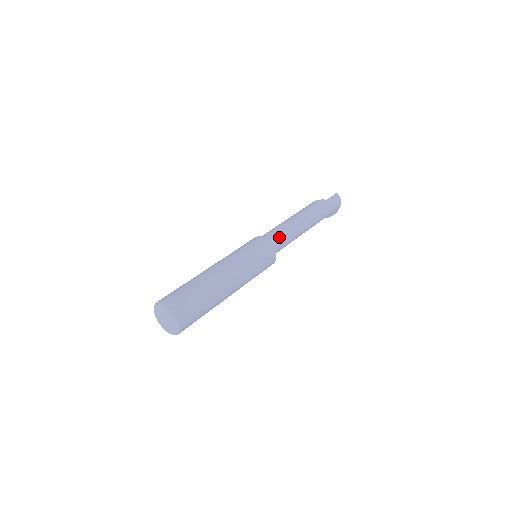
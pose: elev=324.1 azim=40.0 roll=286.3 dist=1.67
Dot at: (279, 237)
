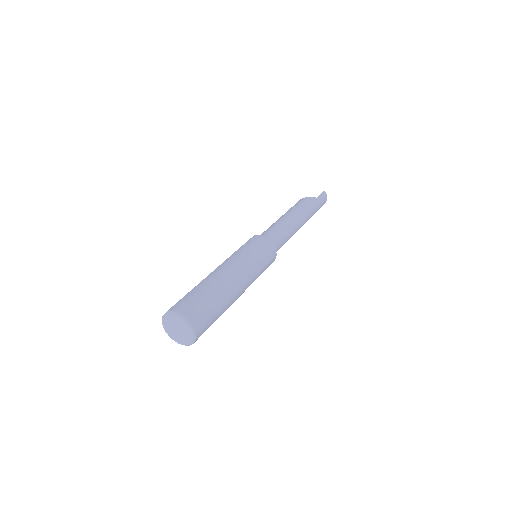
Dot at: (280, 238)
